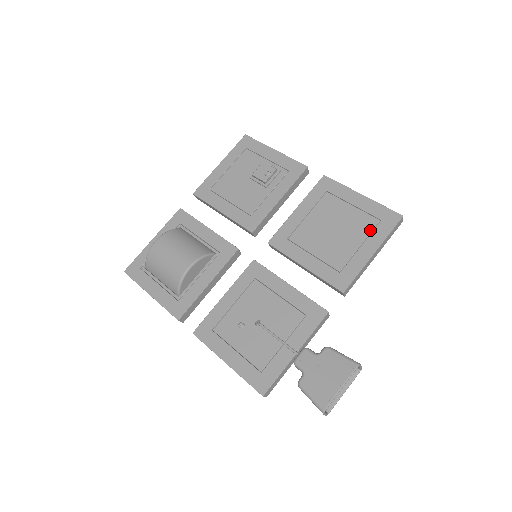
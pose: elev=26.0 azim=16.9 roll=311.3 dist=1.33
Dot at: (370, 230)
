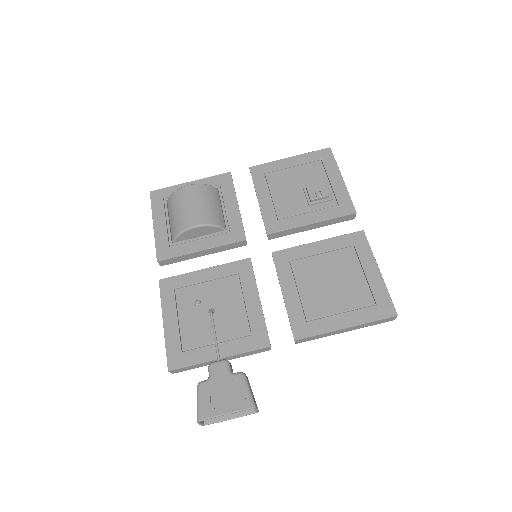
Dot at: (360, 306)
